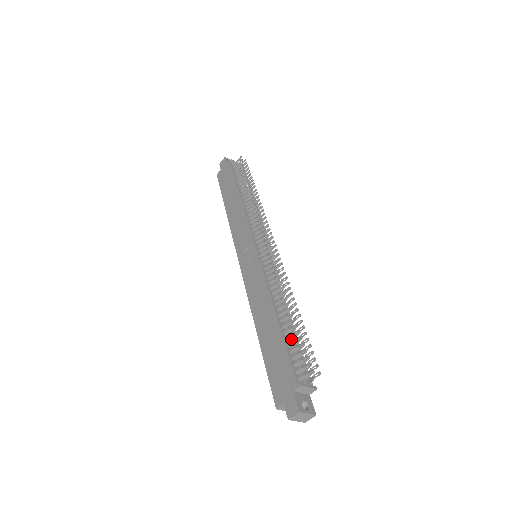
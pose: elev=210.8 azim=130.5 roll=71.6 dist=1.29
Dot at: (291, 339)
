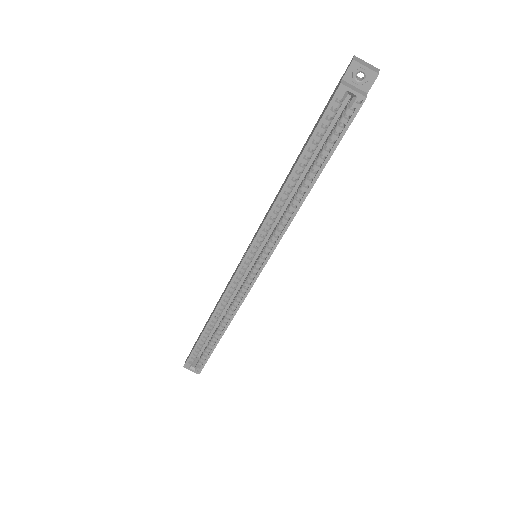
Dot at: occluded
